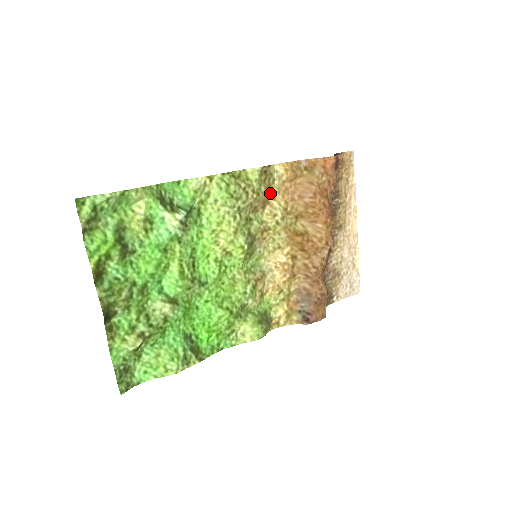
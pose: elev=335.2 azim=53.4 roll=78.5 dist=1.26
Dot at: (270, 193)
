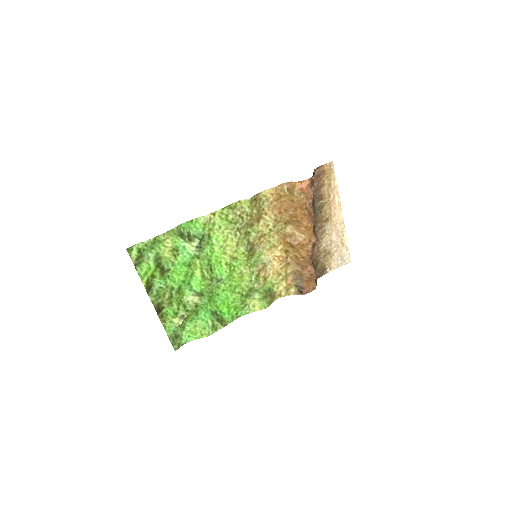
Dot at: (262, 211)
